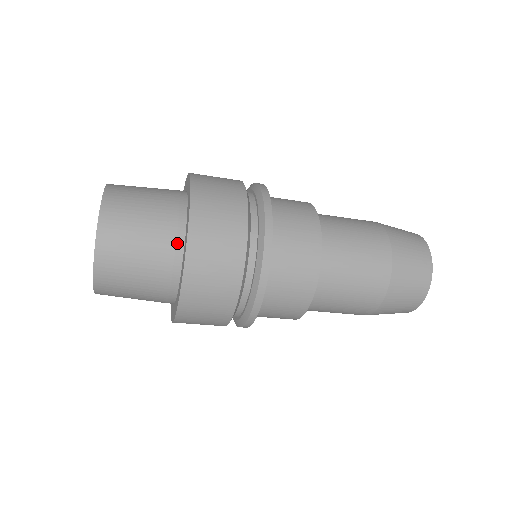
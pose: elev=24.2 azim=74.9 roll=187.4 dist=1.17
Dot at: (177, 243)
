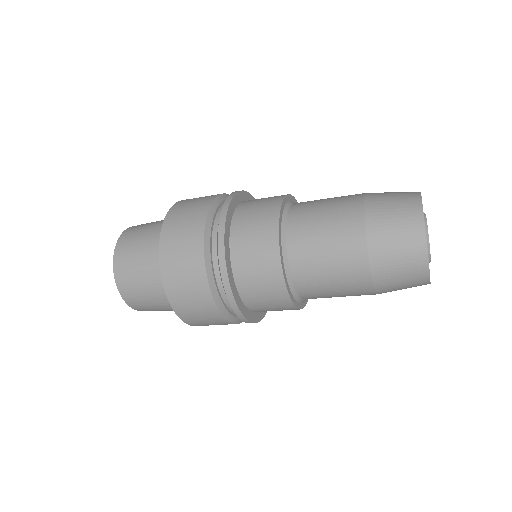
Dot at: occluded
